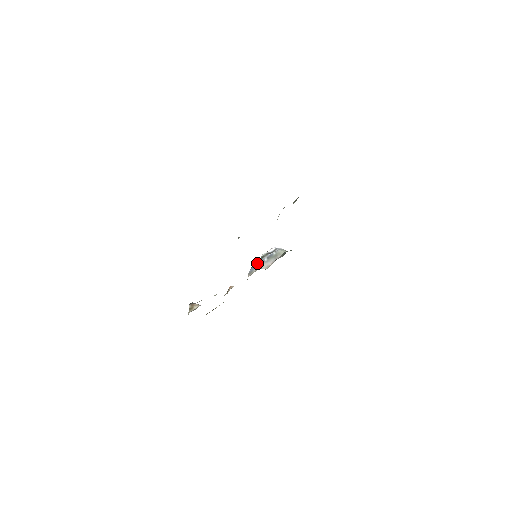
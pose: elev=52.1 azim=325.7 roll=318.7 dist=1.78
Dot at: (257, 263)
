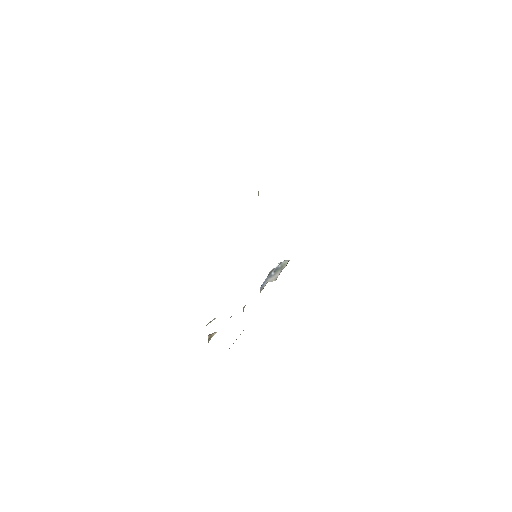
Dot at: (265, 279)
